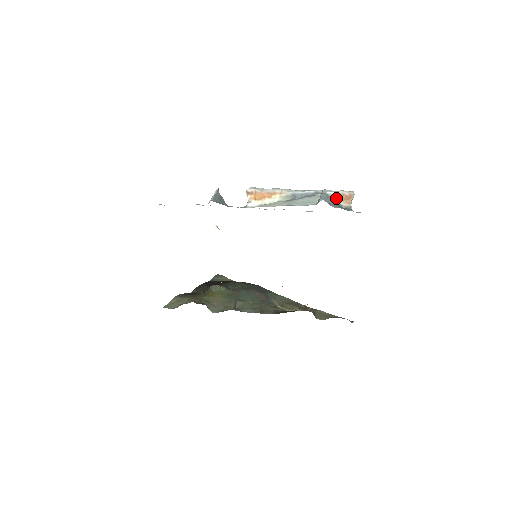
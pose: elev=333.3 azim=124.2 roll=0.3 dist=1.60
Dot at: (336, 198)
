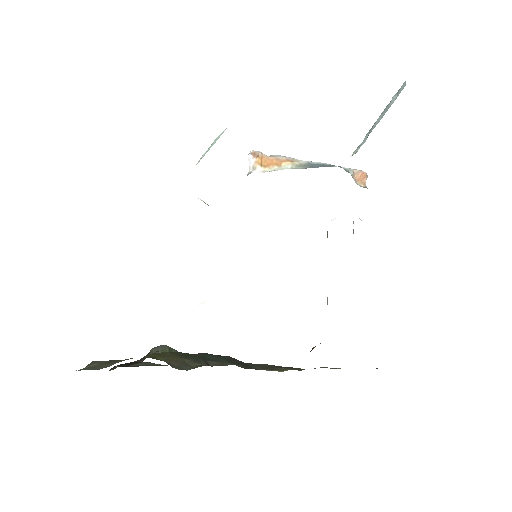
Dot at: (352, 175)
